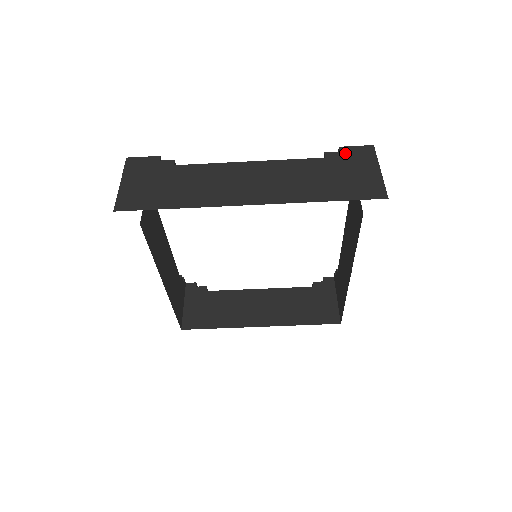
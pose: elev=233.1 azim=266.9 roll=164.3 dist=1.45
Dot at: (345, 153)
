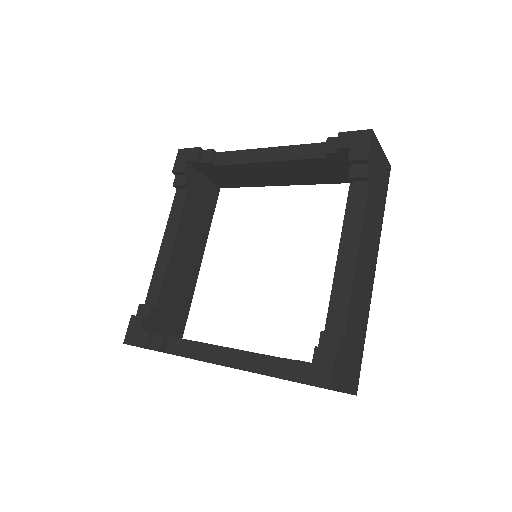
Dot at: occluded
